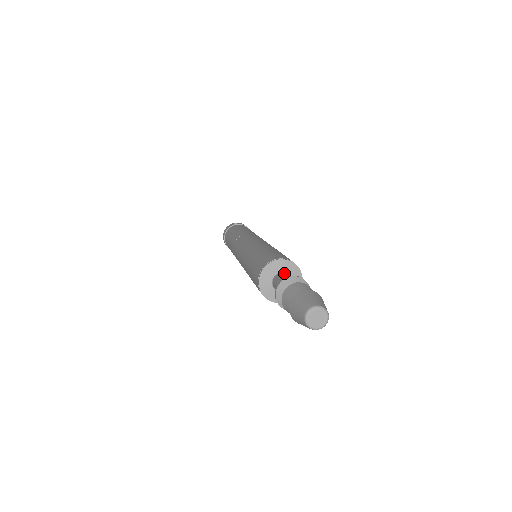
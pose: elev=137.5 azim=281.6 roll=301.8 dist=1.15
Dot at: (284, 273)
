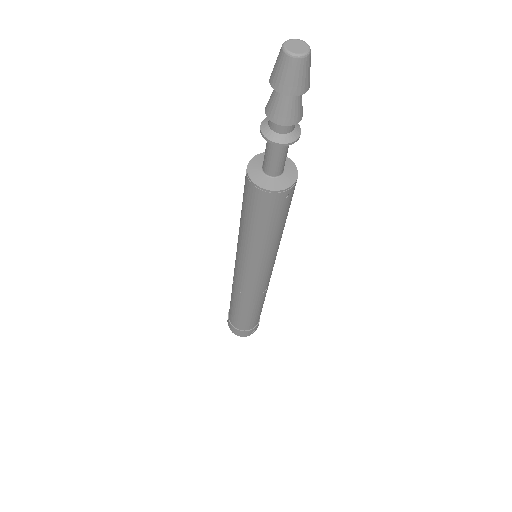
Dot at: occluded
